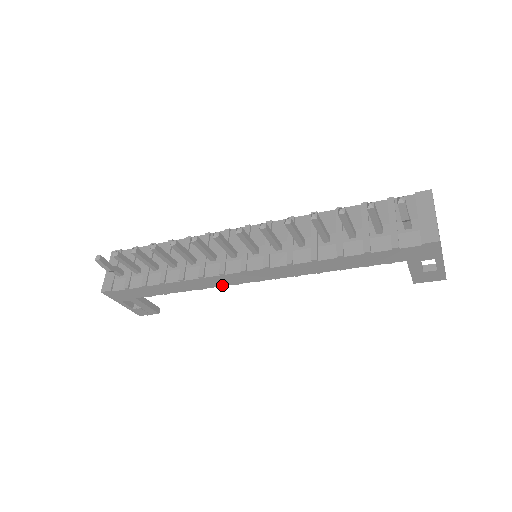
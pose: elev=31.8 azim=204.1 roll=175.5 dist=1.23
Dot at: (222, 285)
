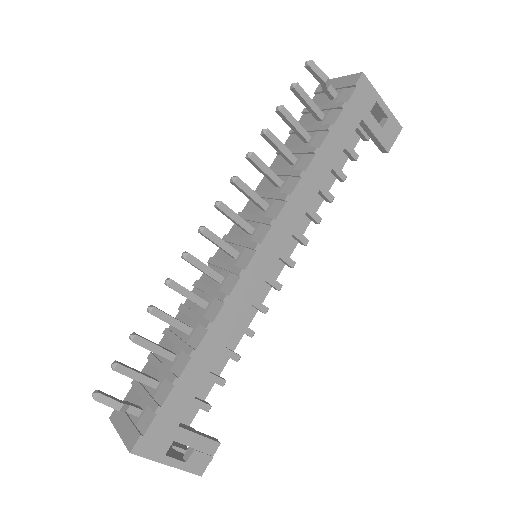
Dot at: (252, 298)
